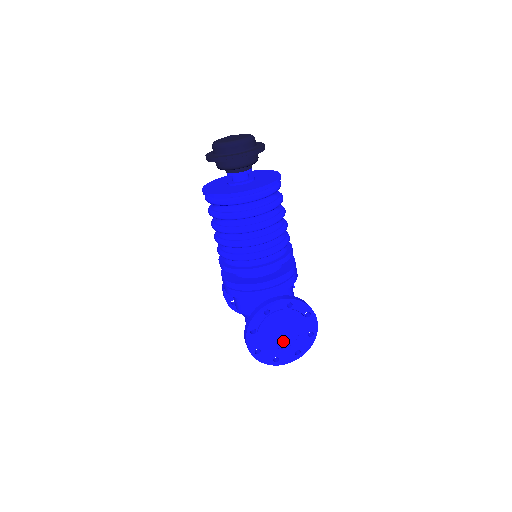
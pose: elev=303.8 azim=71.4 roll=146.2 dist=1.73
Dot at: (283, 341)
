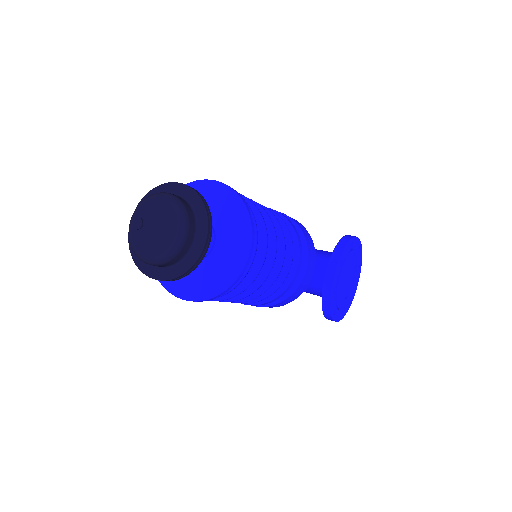
Dot at: (350, 282)
